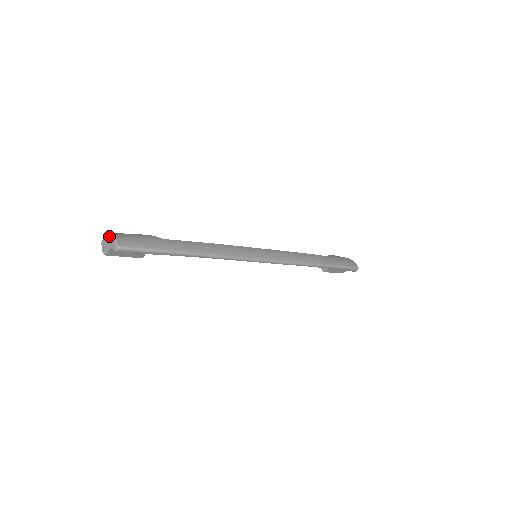
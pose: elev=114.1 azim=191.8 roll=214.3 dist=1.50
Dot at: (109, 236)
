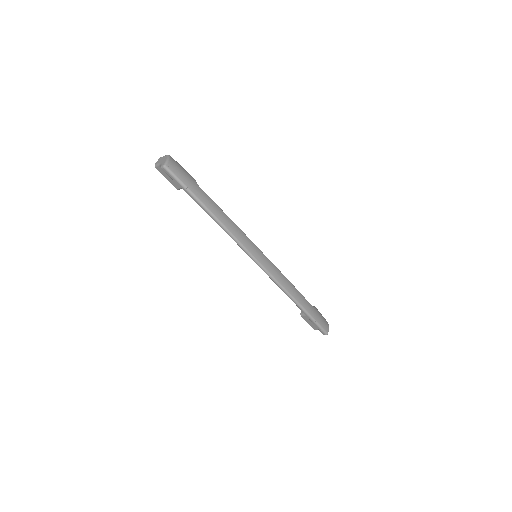
Dot at: (167, 156)
